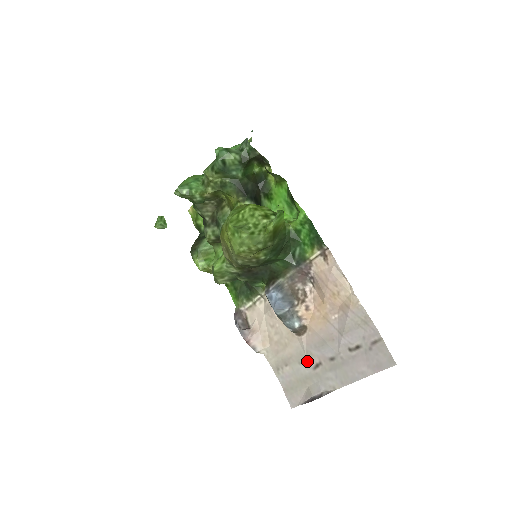
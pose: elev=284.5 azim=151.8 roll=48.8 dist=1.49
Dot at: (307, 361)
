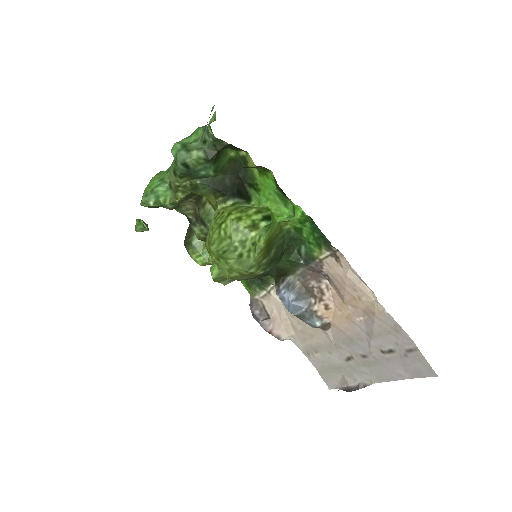
Dot at: (337, 352)
